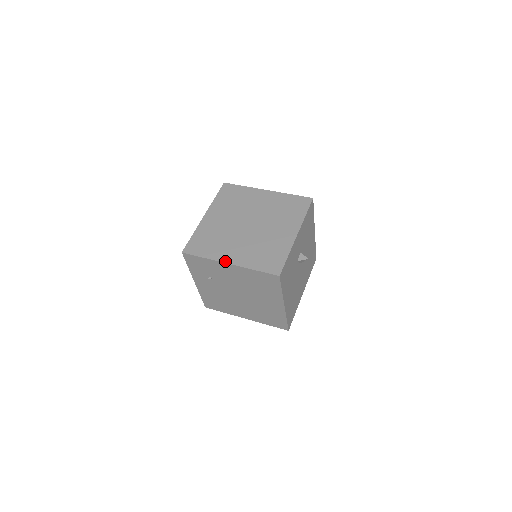
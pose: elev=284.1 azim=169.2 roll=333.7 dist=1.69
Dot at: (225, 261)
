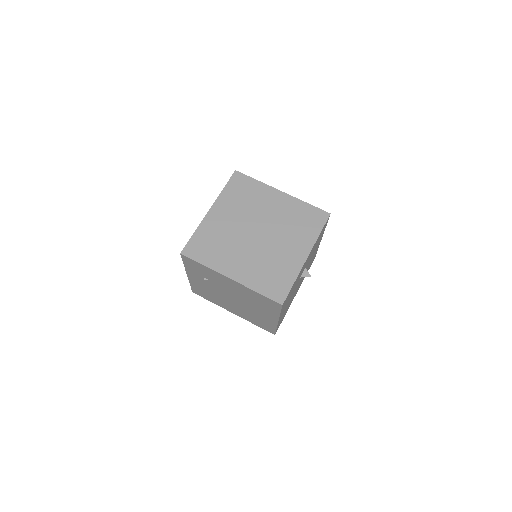
Dot at: (227, 274)
